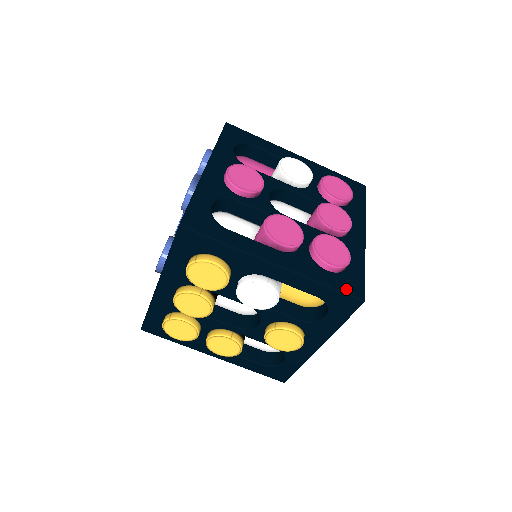
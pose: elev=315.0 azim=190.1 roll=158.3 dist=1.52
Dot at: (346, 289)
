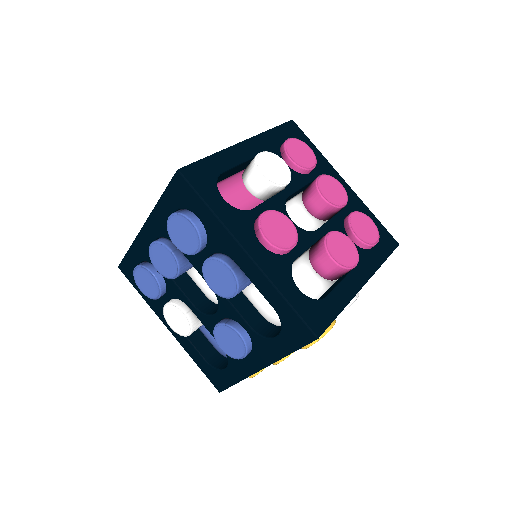
Dot at: (389, 249)
